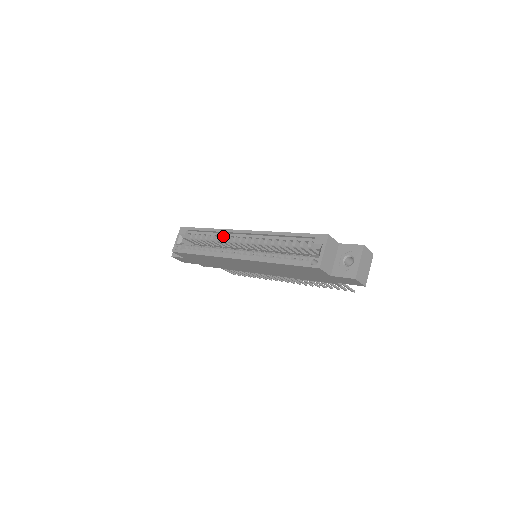
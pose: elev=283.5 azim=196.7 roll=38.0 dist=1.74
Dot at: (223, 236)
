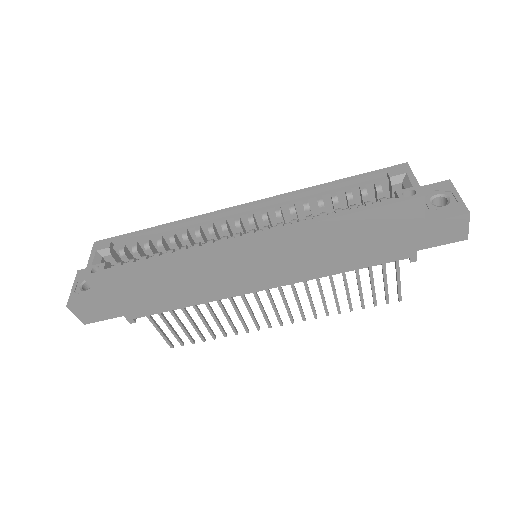
Dot at: (197, 227)
